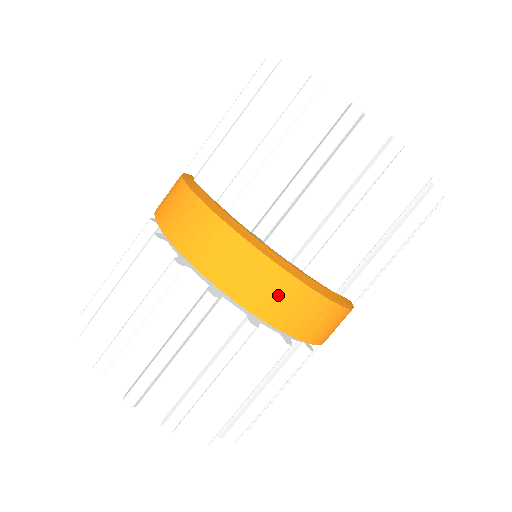
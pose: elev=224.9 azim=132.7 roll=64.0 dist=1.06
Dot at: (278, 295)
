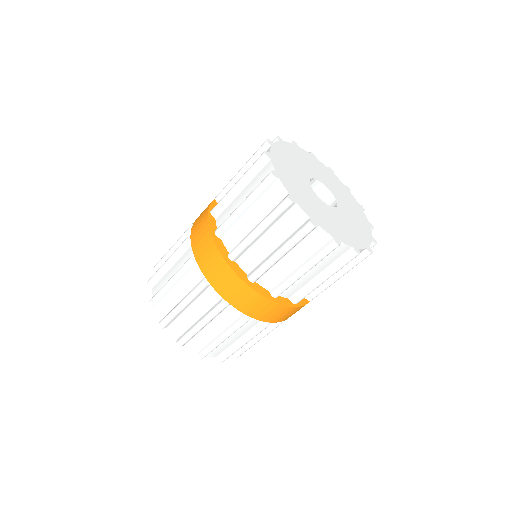
Dot at: (238, 292)
